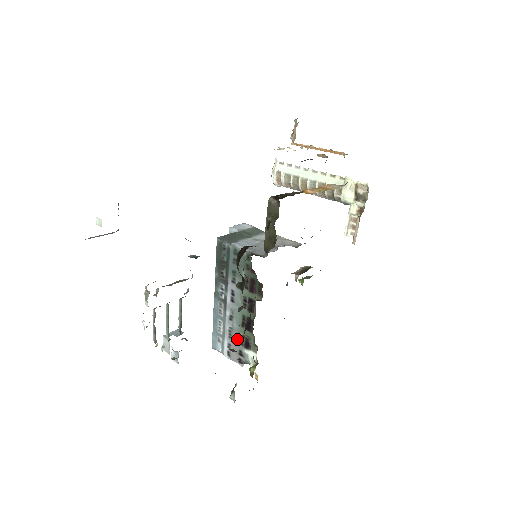
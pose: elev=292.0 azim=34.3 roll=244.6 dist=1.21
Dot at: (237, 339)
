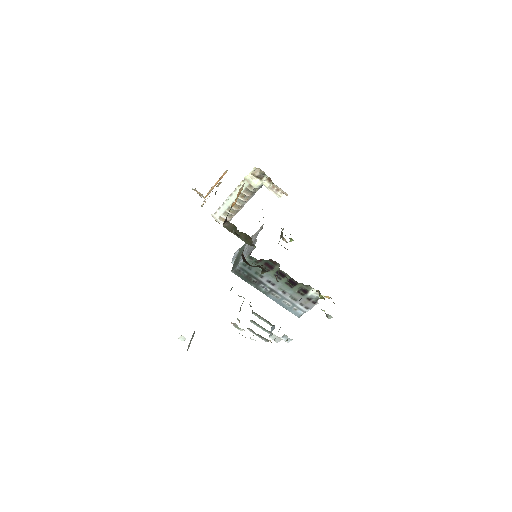
Dot at: (299, 296)
